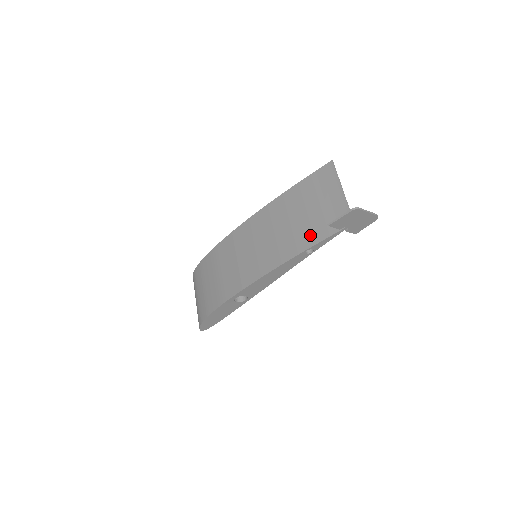
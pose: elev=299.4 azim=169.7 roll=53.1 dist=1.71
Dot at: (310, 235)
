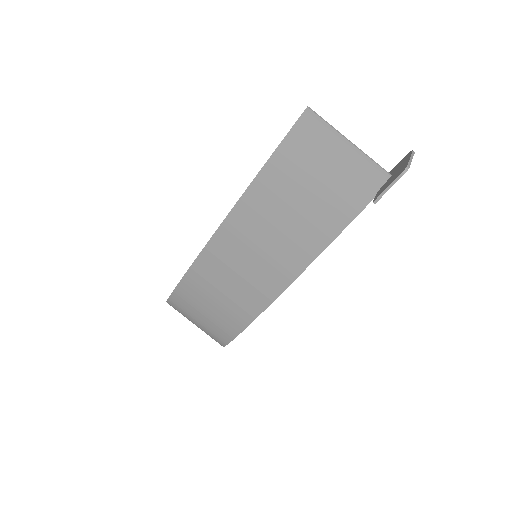
Dot at: (336, 214)
